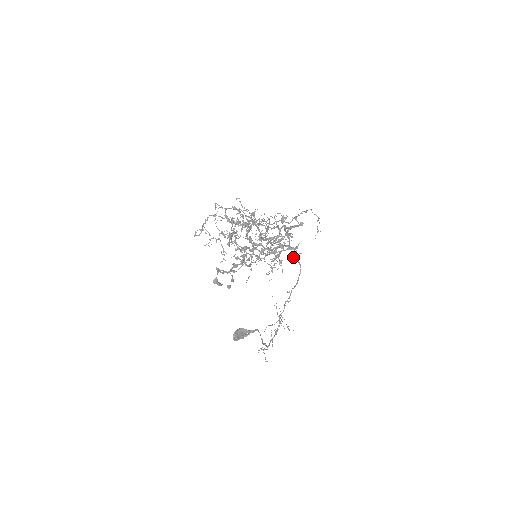
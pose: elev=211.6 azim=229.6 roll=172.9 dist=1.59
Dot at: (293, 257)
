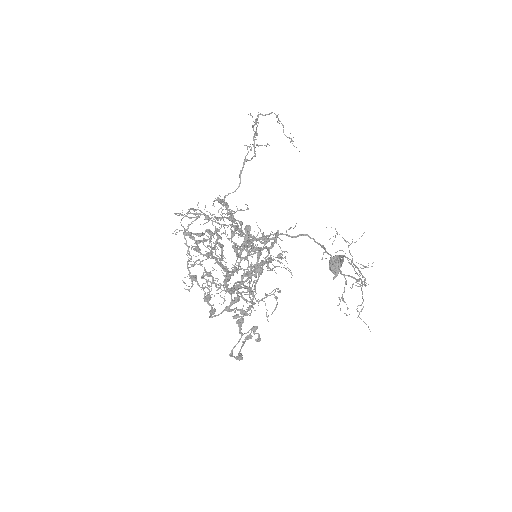
Dot at: occluded
